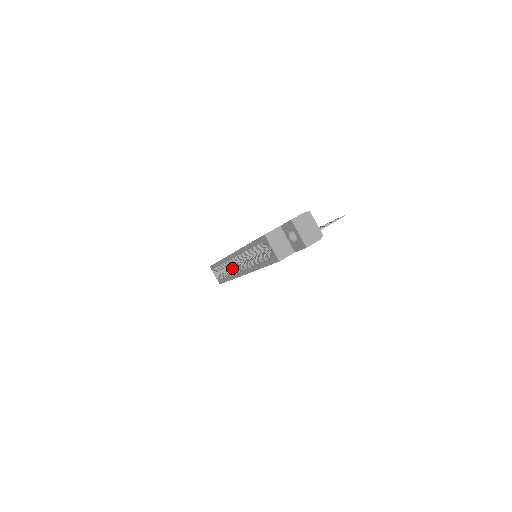
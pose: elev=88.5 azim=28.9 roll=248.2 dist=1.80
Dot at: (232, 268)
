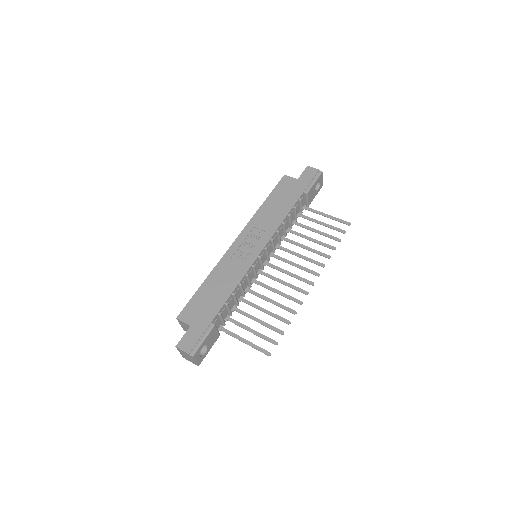
Dot at: occluded
